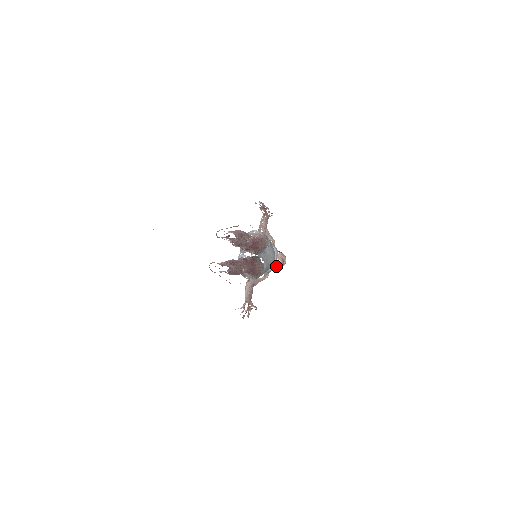
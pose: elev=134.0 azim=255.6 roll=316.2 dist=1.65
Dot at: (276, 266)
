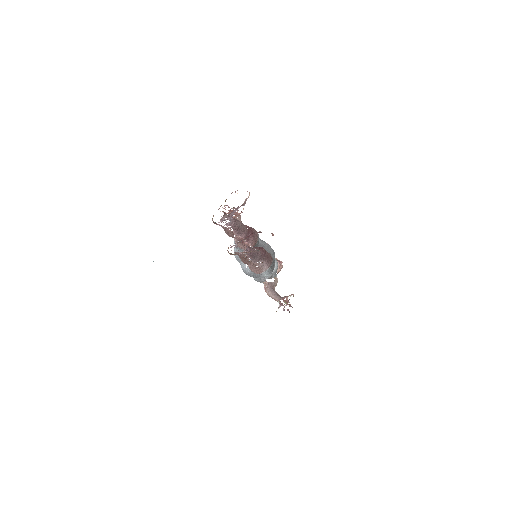
Dot at: (277, 270)
